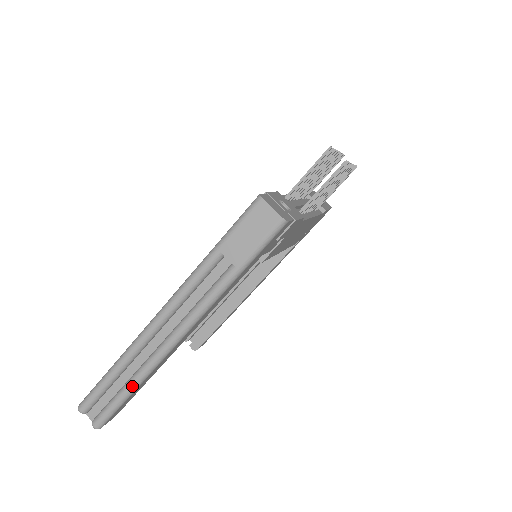
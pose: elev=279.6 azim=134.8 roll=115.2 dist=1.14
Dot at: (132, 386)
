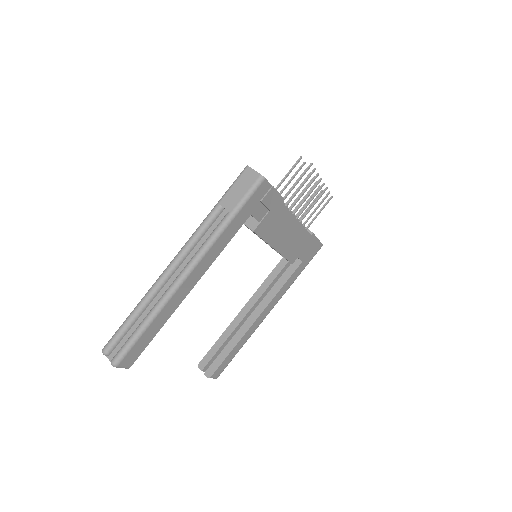
Dot at: (147, 319)
